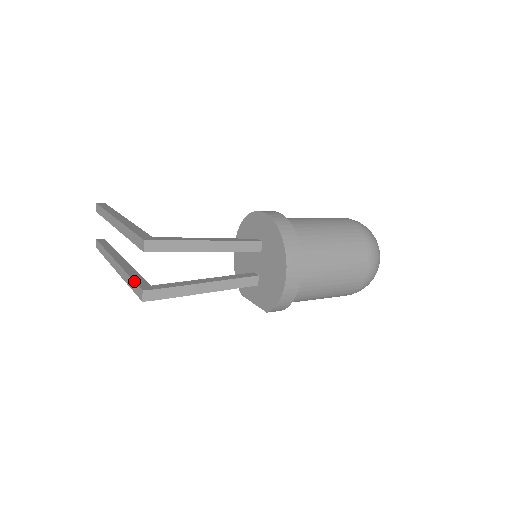
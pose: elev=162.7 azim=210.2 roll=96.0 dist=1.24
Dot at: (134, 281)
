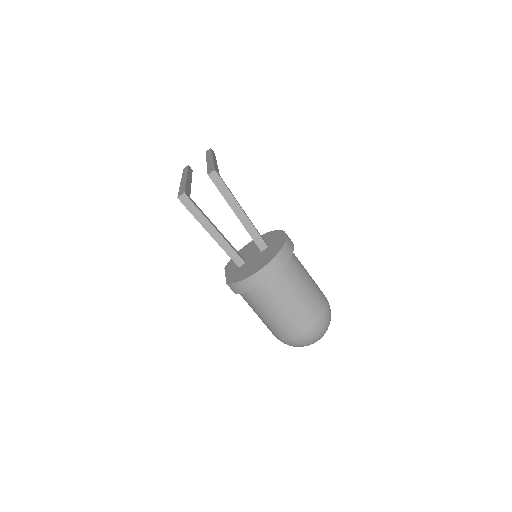
Dot at: (185, 187)
